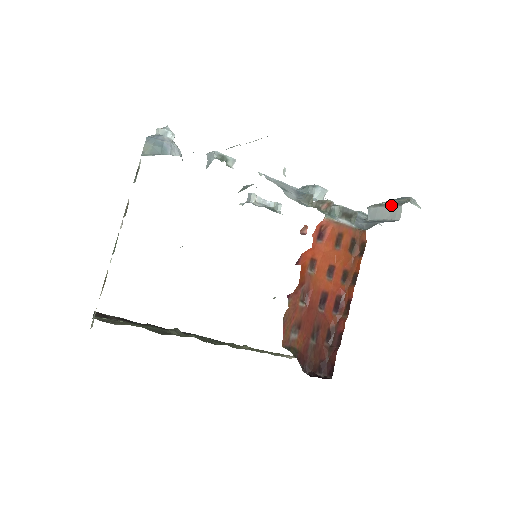
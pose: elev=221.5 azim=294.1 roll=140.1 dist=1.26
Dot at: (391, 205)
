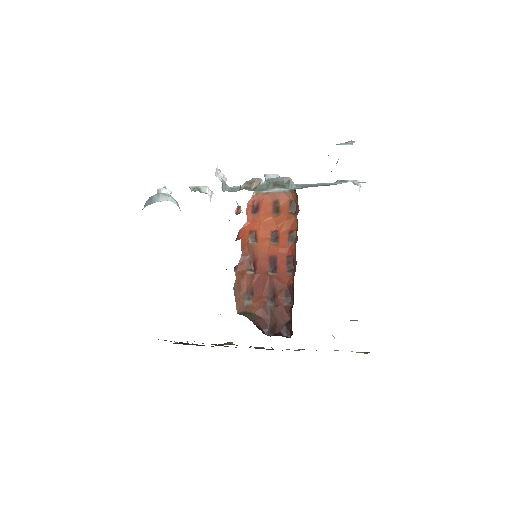
Dot at: occluded
